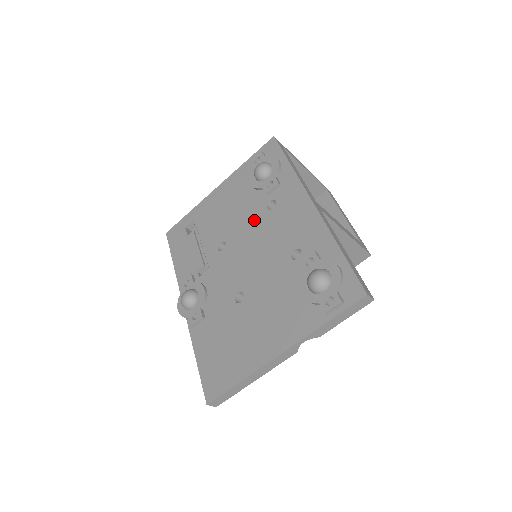
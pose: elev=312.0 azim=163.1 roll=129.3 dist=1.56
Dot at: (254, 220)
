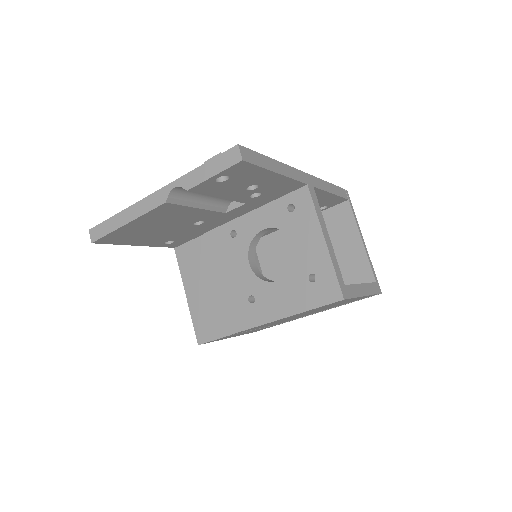
Dot at: occluded
